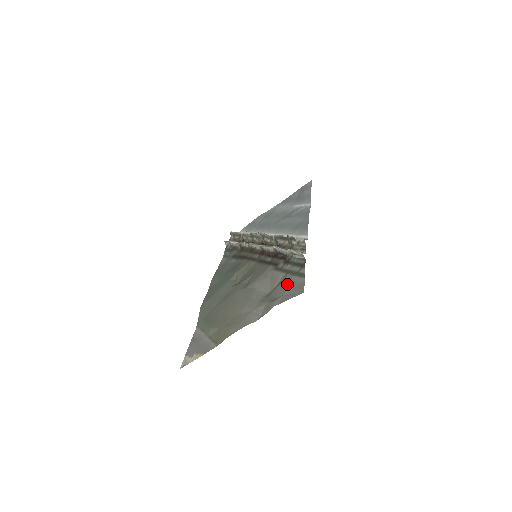
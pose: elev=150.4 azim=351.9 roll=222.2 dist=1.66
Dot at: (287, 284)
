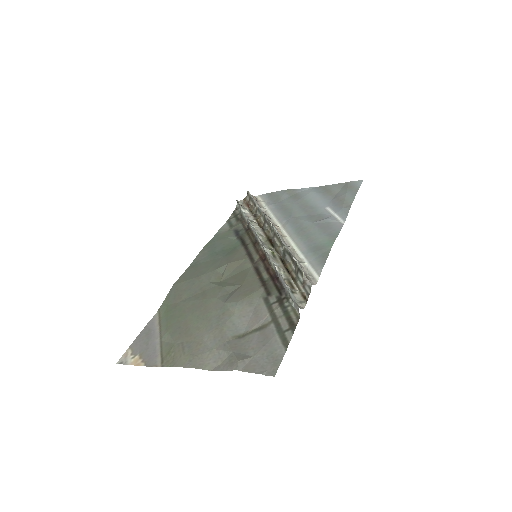
Dot at: (265, 341)
